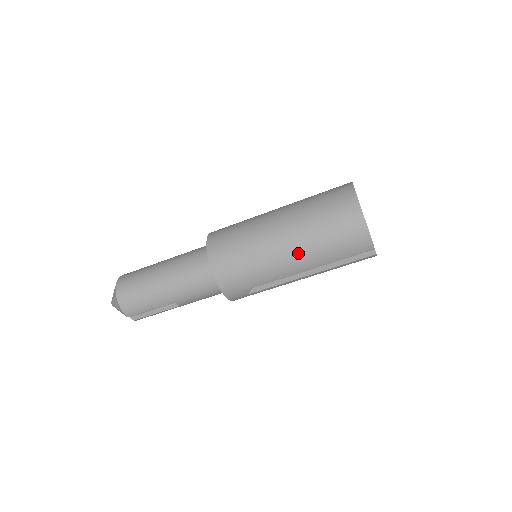
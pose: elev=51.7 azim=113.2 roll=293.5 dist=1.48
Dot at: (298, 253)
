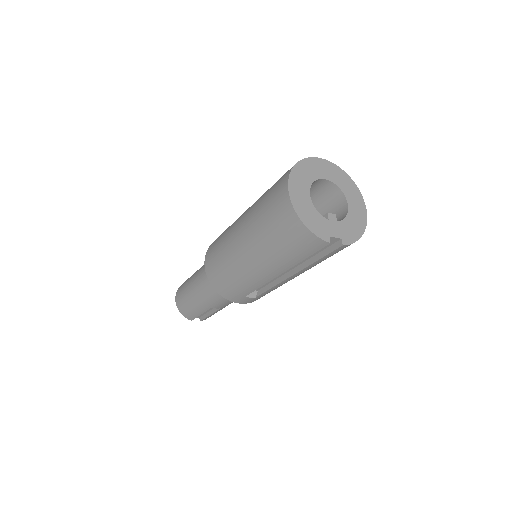
Dot at: (260, 260)
